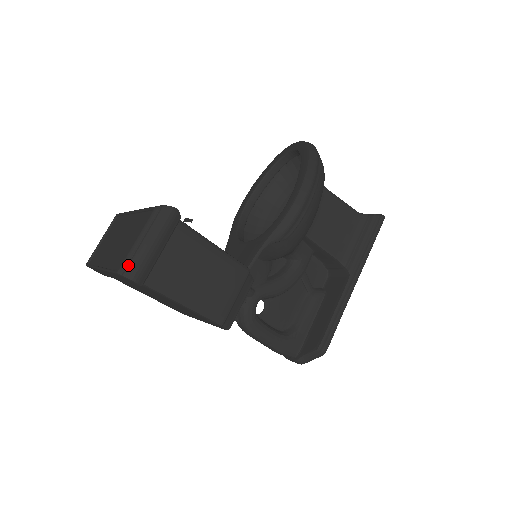
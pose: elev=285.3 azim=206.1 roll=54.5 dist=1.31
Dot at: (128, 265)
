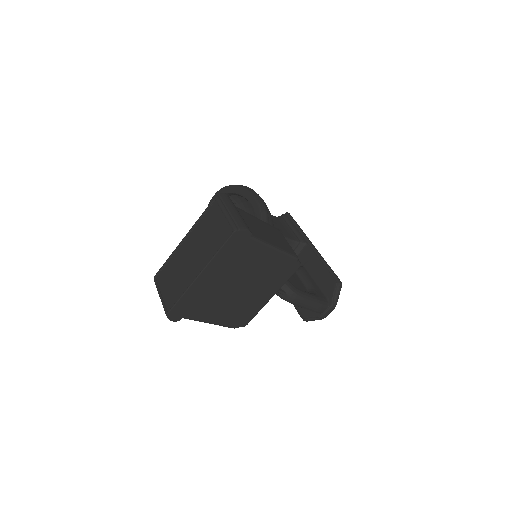
Dot at: (236, 223)
